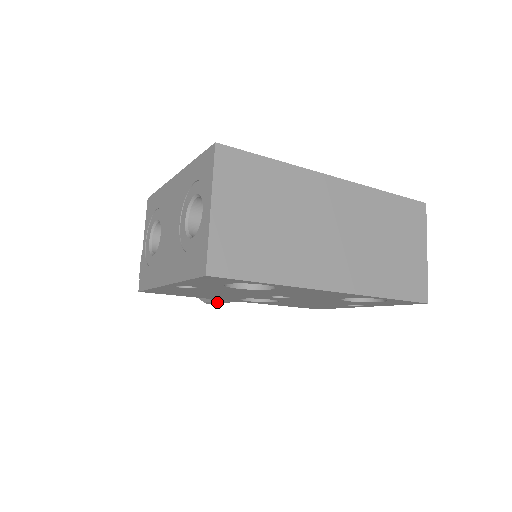
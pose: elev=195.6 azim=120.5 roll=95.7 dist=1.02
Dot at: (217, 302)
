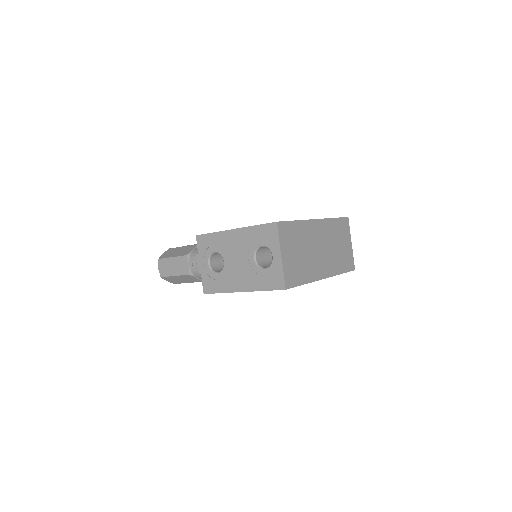
Dot at: occluded
